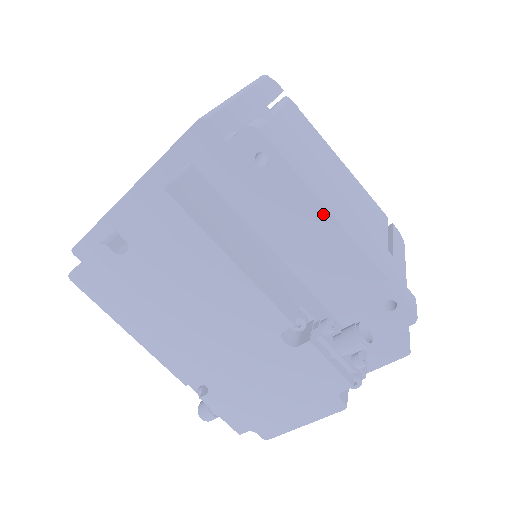
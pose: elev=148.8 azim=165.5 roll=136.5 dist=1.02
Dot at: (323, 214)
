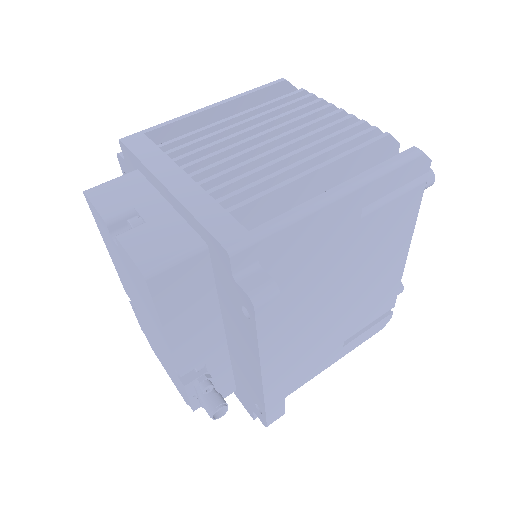
Dot at: (257, 363)
